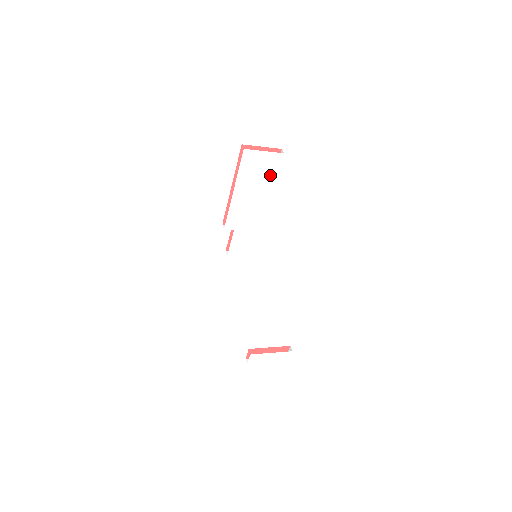
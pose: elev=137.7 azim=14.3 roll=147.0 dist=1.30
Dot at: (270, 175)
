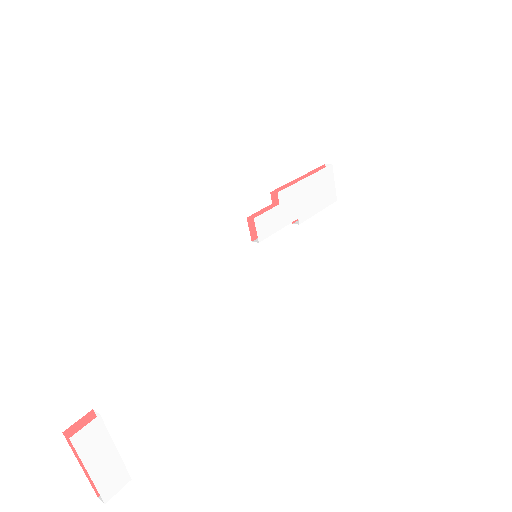
Dot at: (323, 201)
